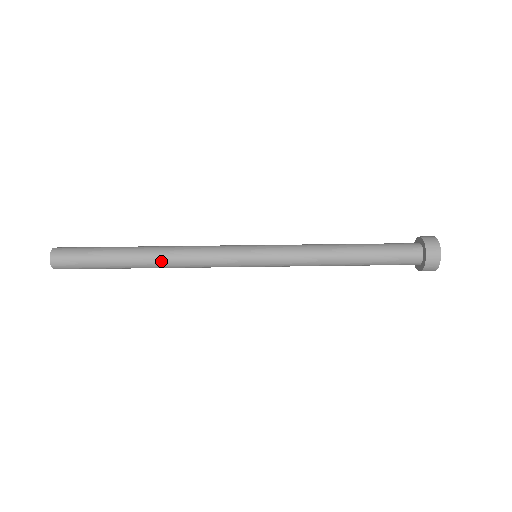
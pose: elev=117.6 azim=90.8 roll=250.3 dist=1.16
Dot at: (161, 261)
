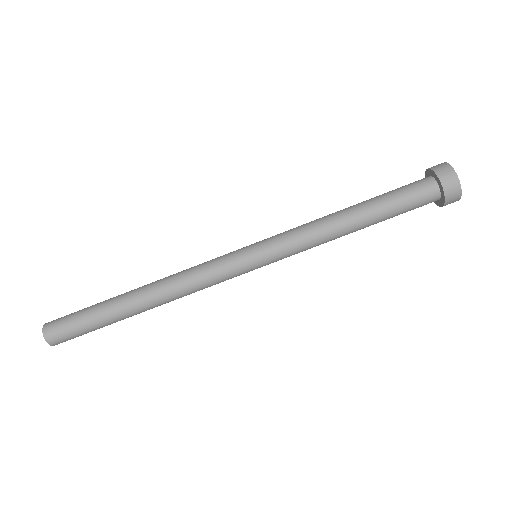
Dot at: (162, 304)
